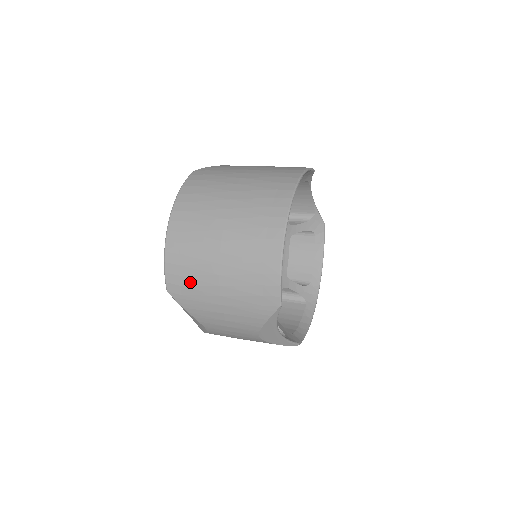
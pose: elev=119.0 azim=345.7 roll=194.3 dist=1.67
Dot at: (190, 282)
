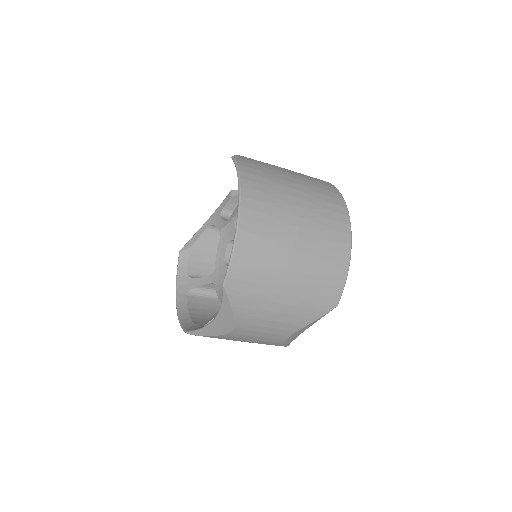
Dot at: (257, 278)
